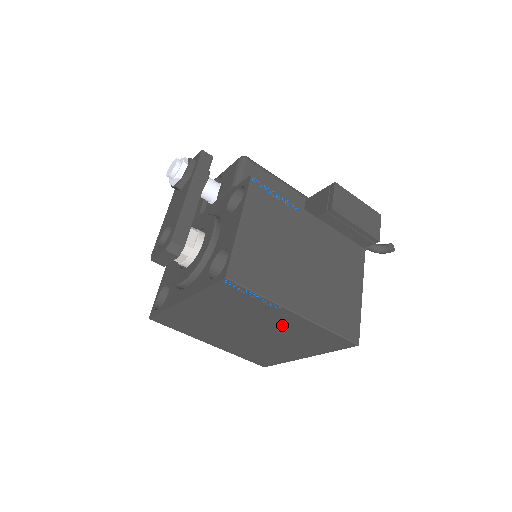
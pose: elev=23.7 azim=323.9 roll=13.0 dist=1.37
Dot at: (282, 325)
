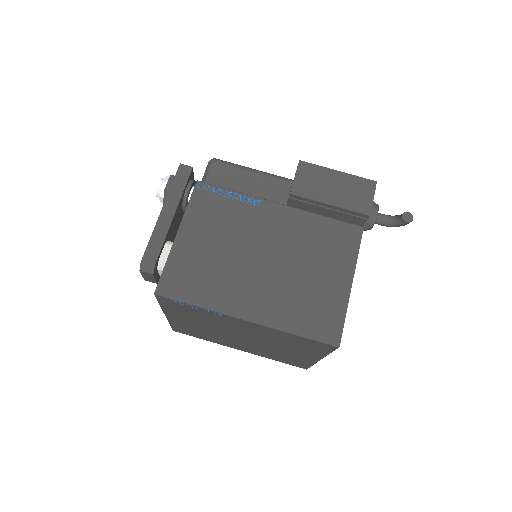
Dot at: (253, 331)
